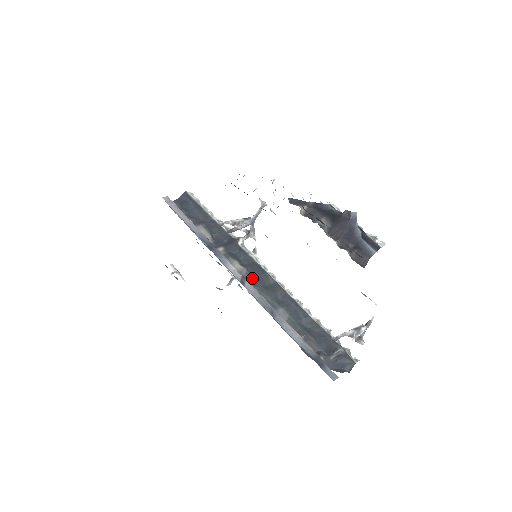
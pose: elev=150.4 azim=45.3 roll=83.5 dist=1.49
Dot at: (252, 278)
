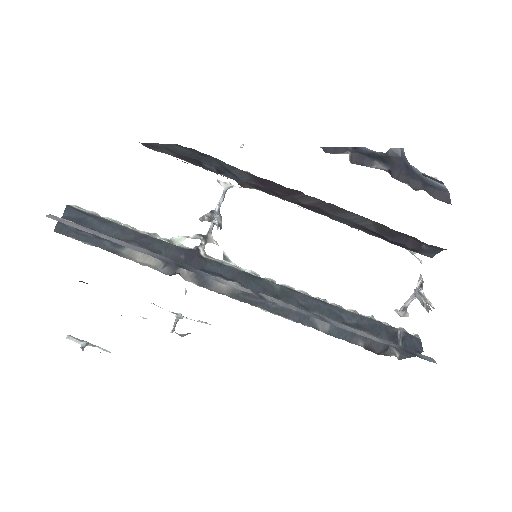
Dot at: occluded
